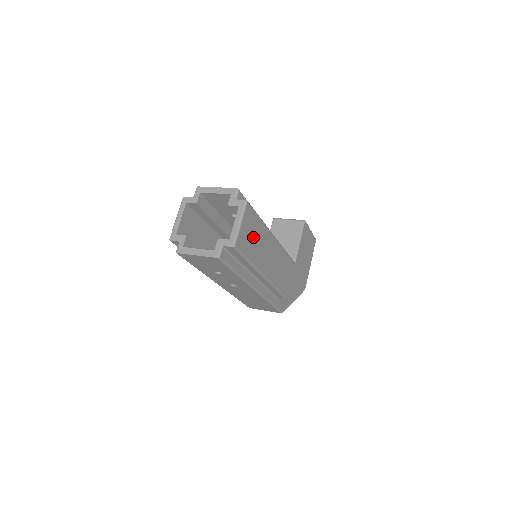
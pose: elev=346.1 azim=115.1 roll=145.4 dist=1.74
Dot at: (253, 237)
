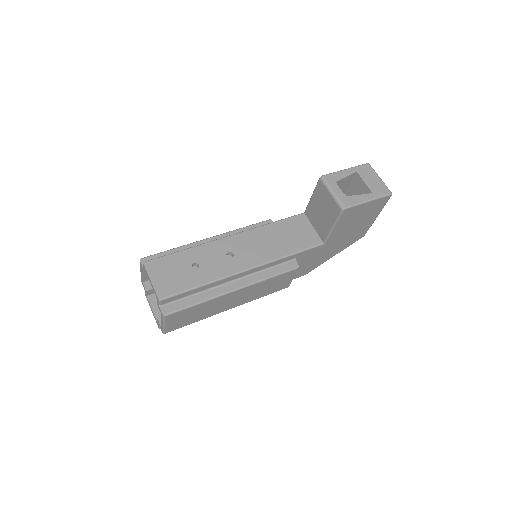
Dot at: (193, 315)
